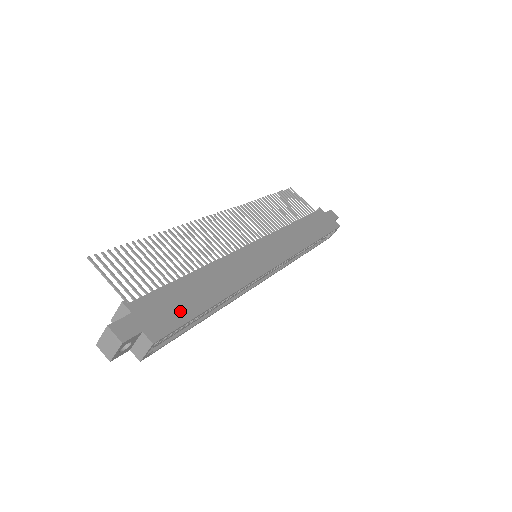
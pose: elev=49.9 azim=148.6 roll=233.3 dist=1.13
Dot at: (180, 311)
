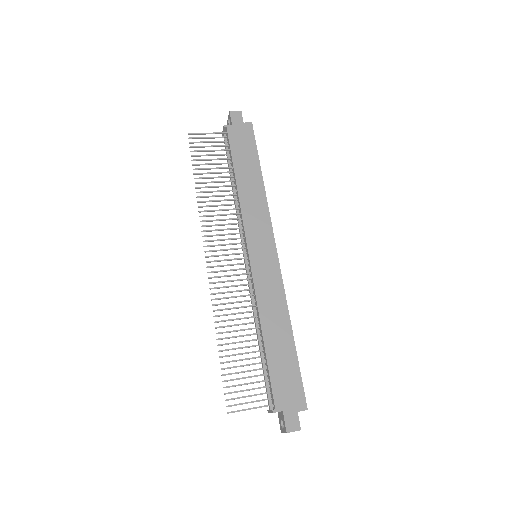
Dot at: (291, 374)
